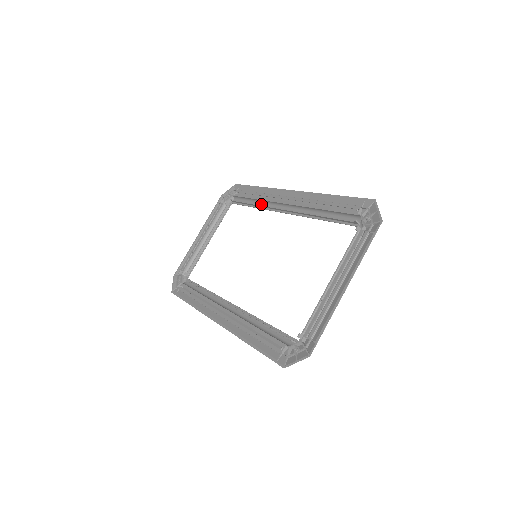
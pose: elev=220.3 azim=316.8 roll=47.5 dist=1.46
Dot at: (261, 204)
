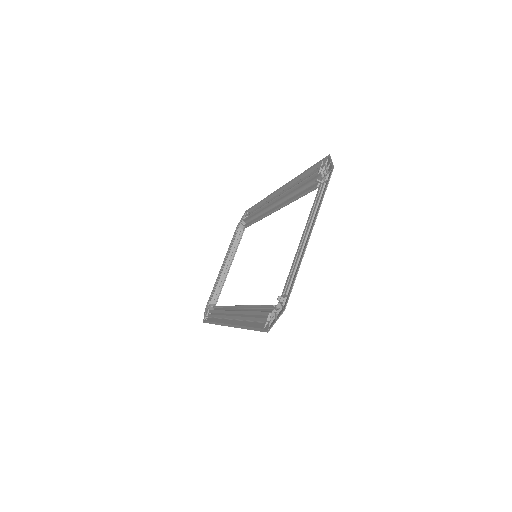
Dot at: occluded
